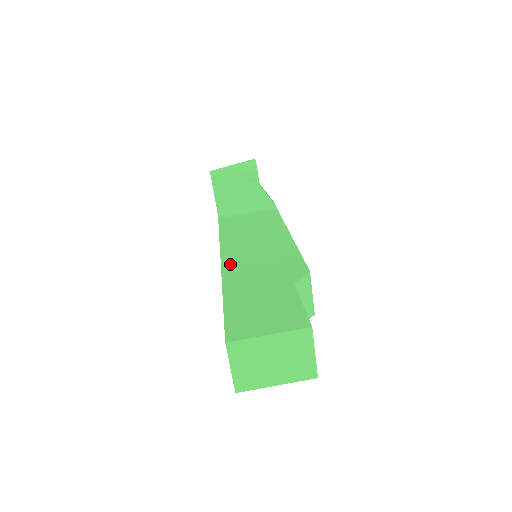
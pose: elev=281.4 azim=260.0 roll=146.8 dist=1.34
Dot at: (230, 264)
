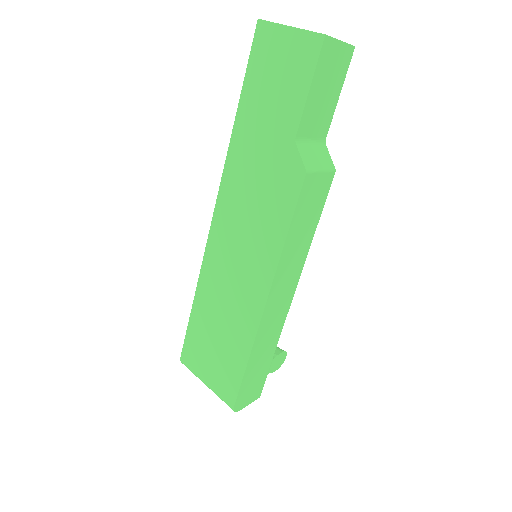
Dot at: occluded
